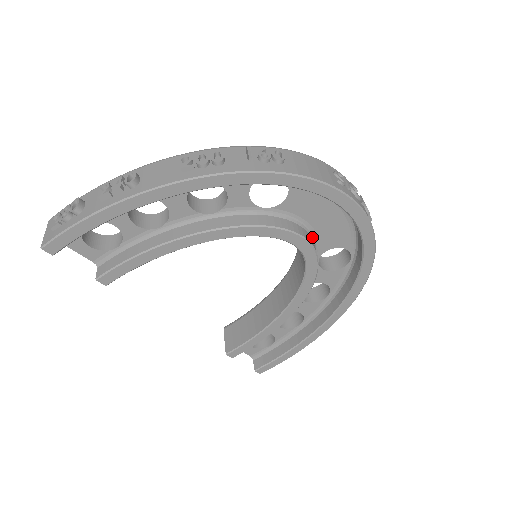
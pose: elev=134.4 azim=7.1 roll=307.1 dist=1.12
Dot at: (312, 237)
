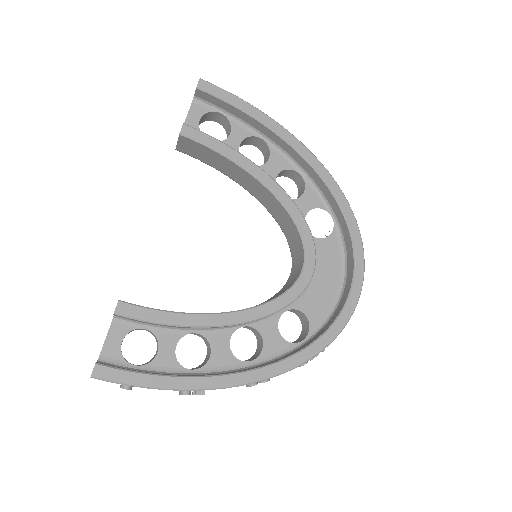
Dot at: occluded
